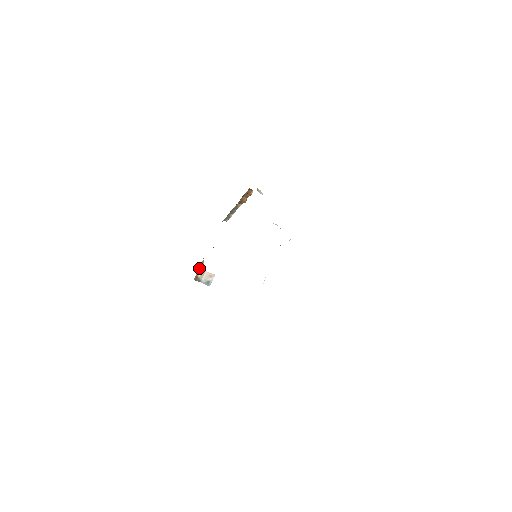
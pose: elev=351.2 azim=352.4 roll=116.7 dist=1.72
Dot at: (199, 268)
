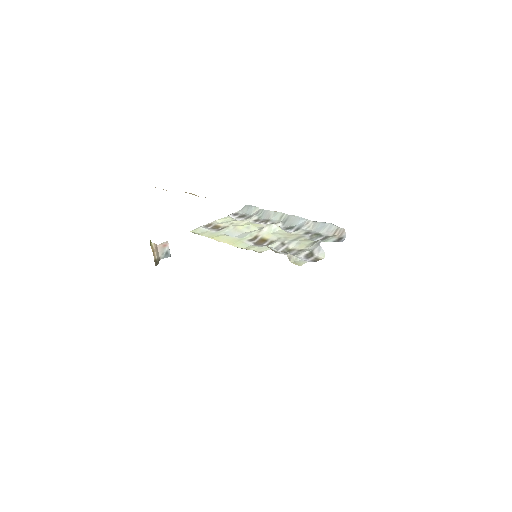
Dot at: (152, 251)
